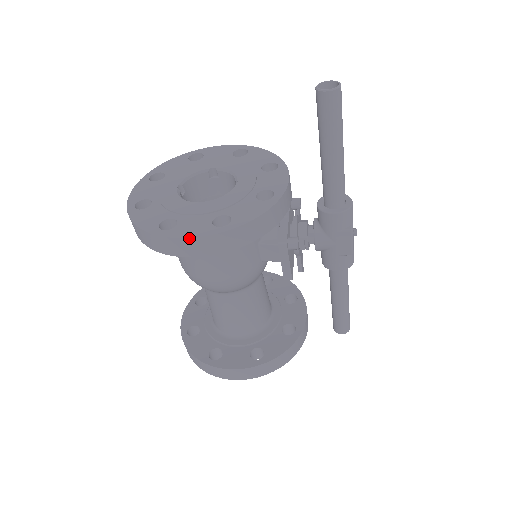
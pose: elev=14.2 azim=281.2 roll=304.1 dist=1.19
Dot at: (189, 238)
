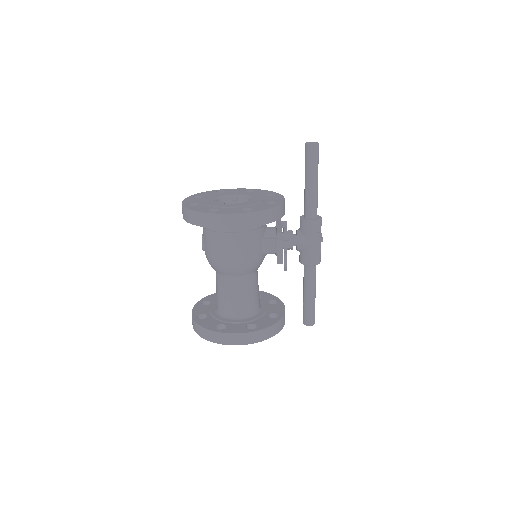
Dot at: (229, 214)
